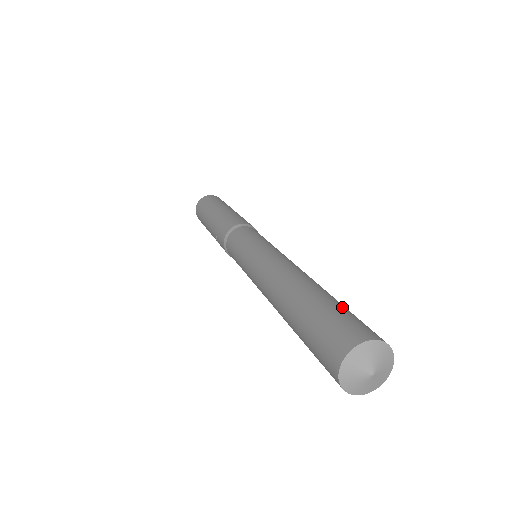
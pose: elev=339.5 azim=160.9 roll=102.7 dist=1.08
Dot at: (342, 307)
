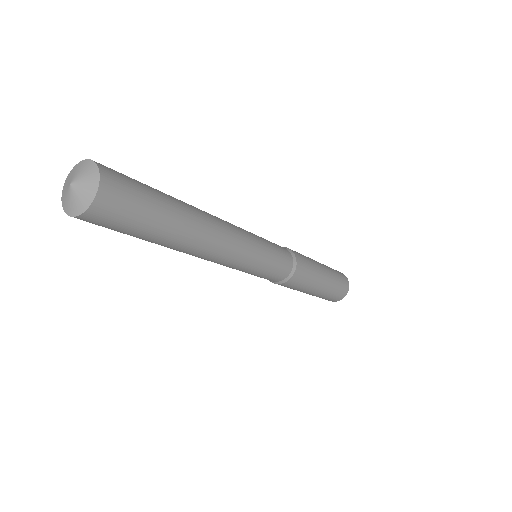
Dot at: occluded
